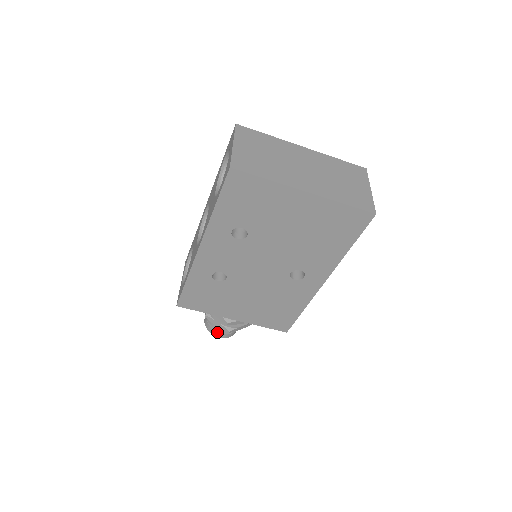
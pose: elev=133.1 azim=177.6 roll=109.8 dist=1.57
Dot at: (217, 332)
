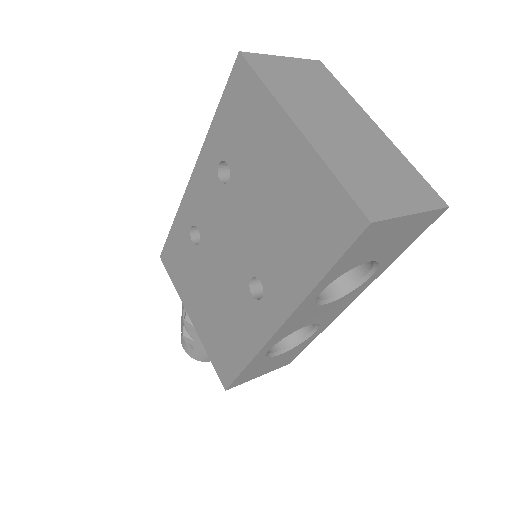
Dot at: occluded
